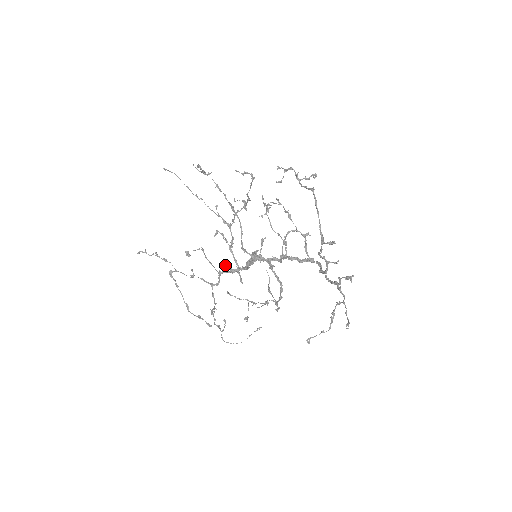
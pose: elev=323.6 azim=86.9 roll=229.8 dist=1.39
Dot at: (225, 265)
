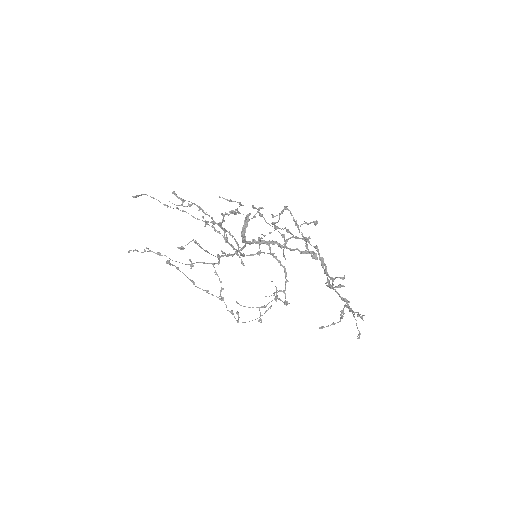
Dot at: (223, 253)
